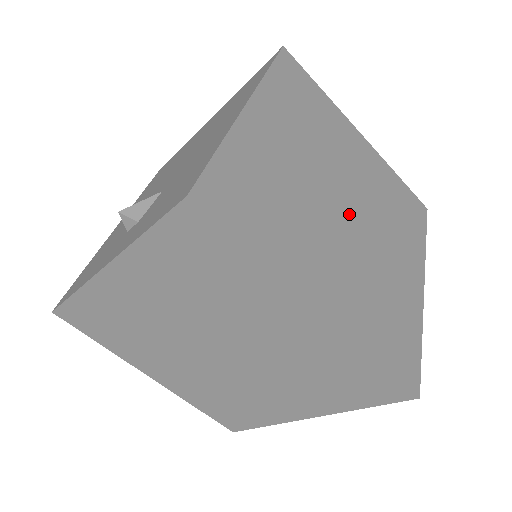
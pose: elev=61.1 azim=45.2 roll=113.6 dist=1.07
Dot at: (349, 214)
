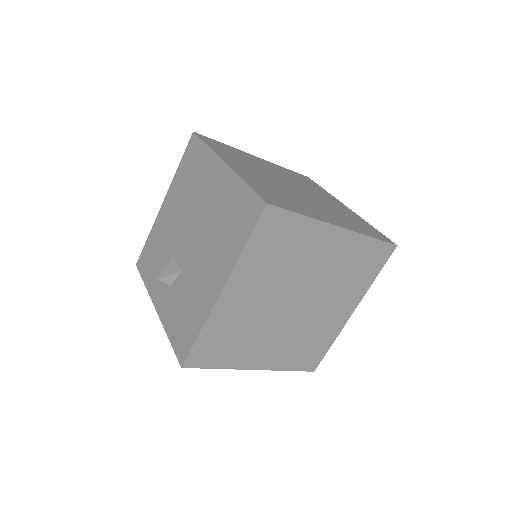
Dot at: (297, 307)
